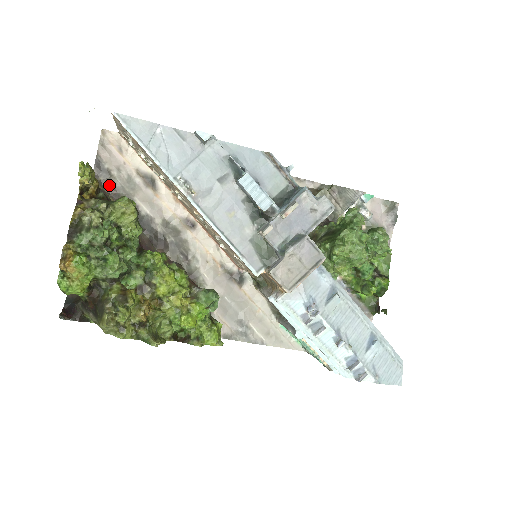
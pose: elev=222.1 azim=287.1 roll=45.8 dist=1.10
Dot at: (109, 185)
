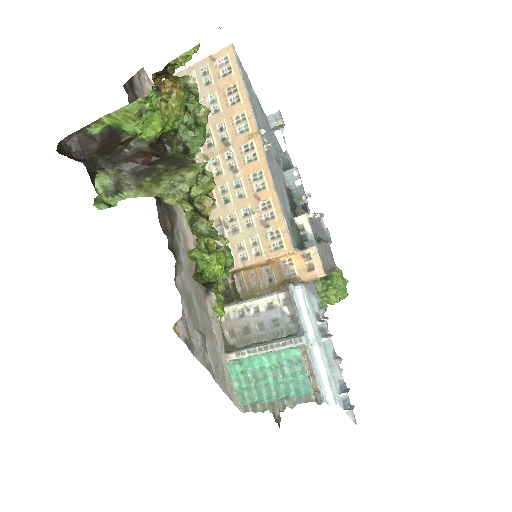
Dot at: occluded
